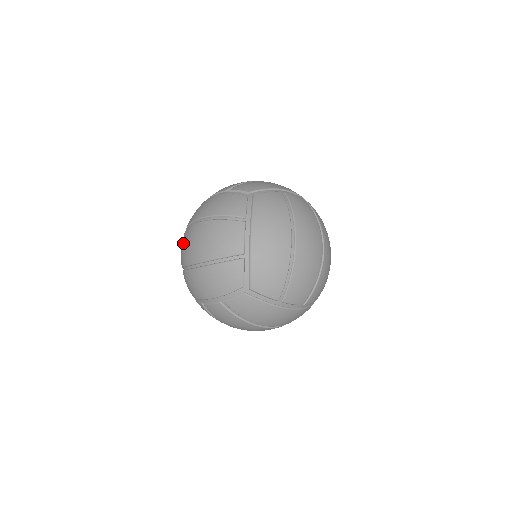
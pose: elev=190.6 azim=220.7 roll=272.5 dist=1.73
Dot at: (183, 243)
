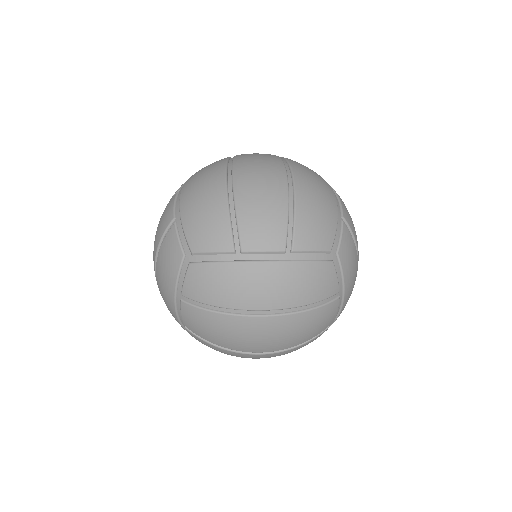
Dot at: occluded
